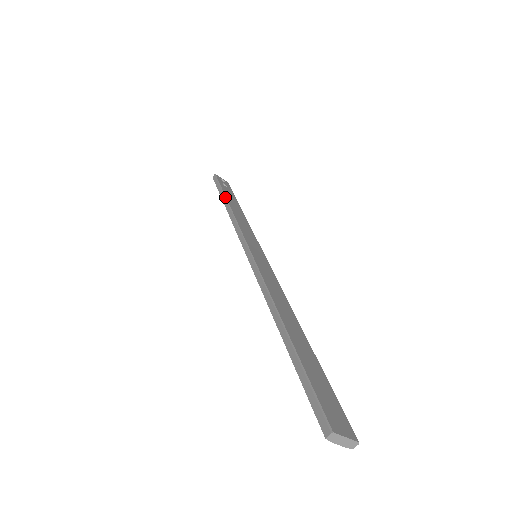
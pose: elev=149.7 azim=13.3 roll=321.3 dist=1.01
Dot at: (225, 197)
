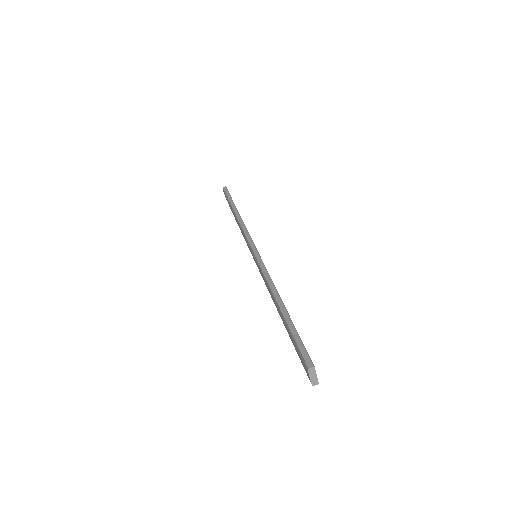
Dot at: occluded
